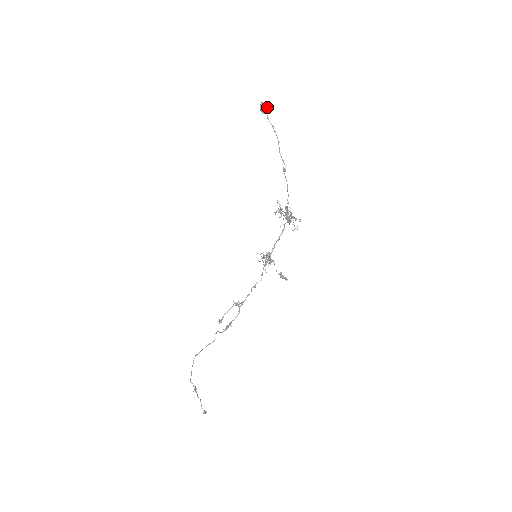
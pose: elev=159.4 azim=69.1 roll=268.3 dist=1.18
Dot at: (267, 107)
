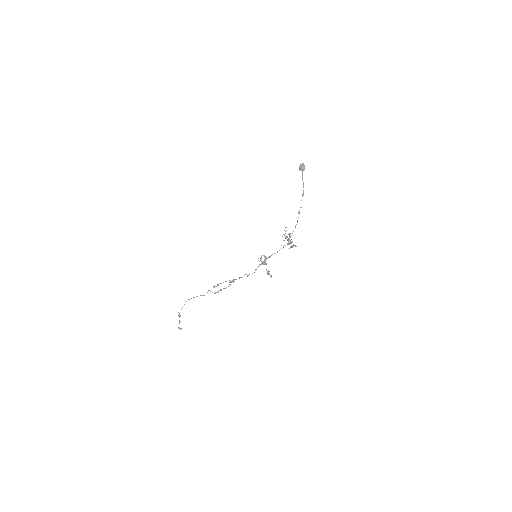
Dot at: occluded
